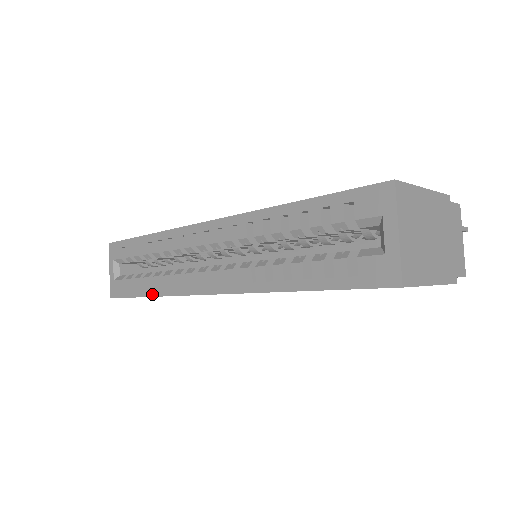
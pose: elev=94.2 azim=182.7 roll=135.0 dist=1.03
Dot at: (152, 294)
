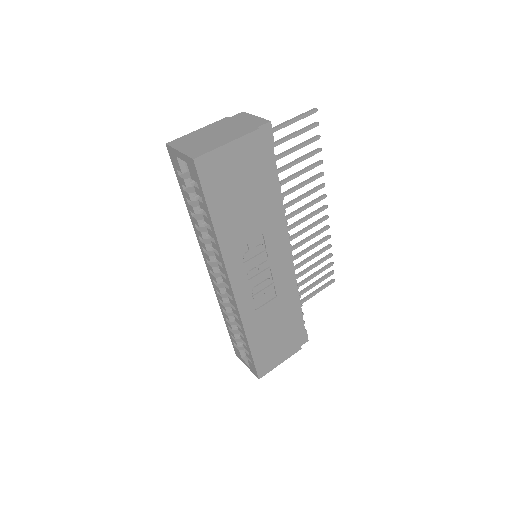
Dot at: (246, 338)
